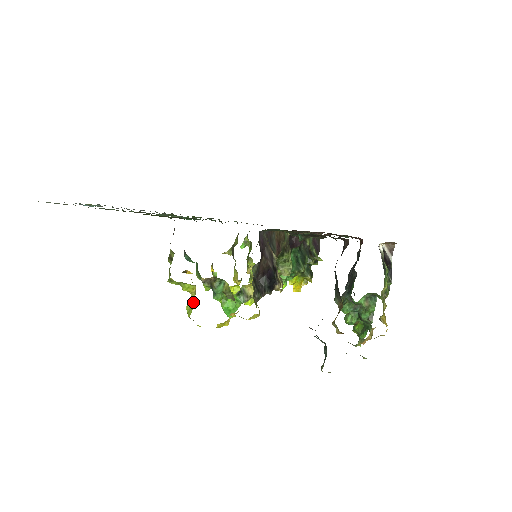
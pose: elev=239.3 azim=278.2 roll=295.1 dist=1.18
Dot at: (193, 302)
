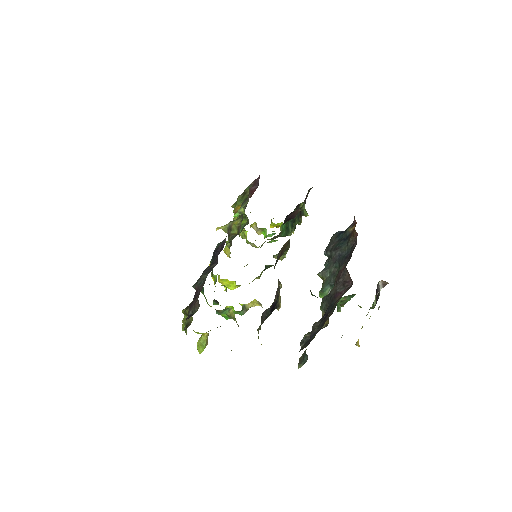
Dot at: (205, 346)
